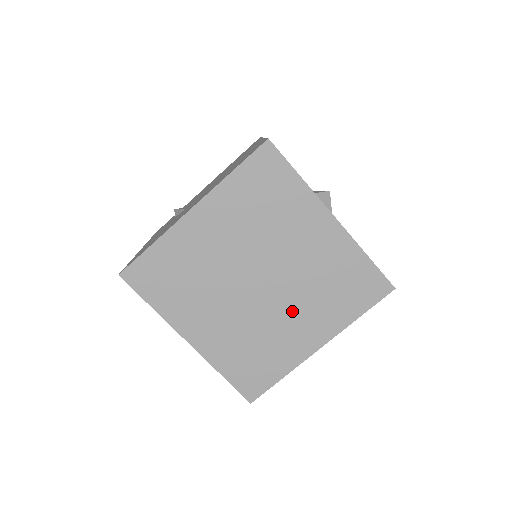
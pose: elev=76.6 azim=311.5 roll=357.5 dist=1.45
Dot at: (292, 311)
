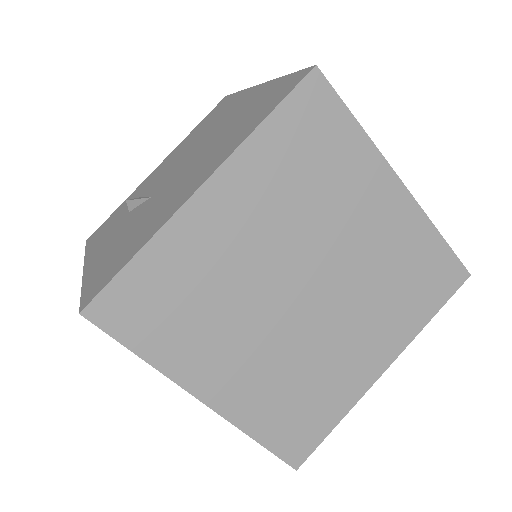
Dot at: (350, 327)
